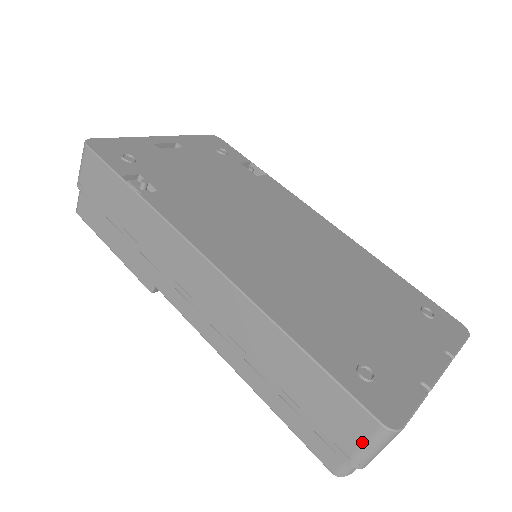
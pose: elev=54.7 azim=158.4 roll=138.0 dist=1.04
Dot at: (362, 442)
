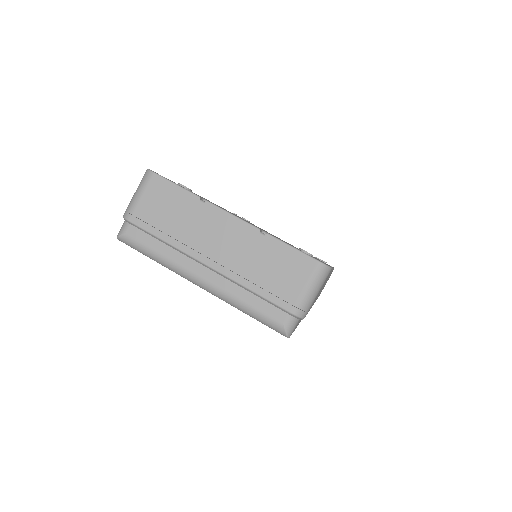
Dot at: occluded
